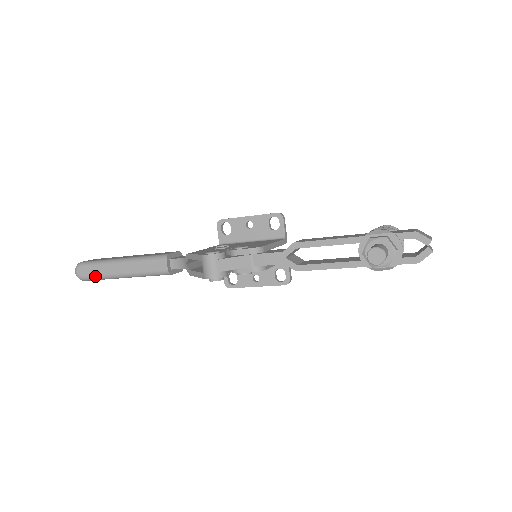
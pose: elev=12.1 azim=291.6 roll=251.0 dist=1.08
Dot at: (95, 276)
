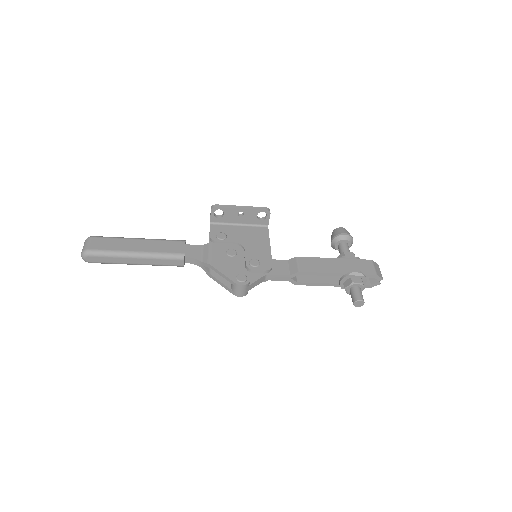
Dot at: (107, 263)
